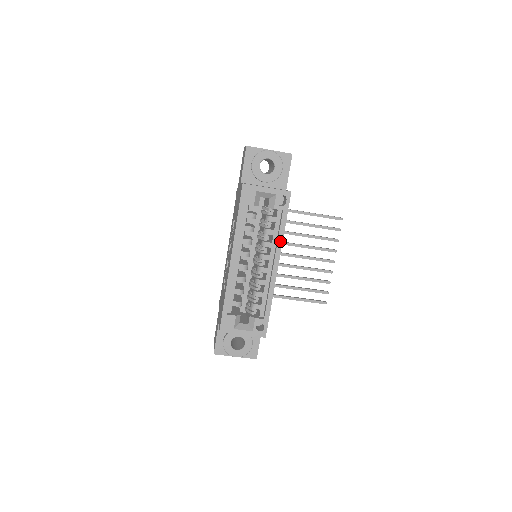
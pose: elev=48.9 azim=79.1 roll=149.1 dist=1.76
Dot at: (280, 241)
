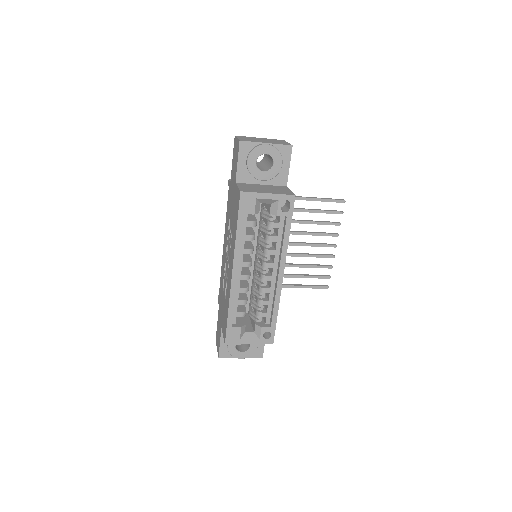
Dot at: (285, 249)
